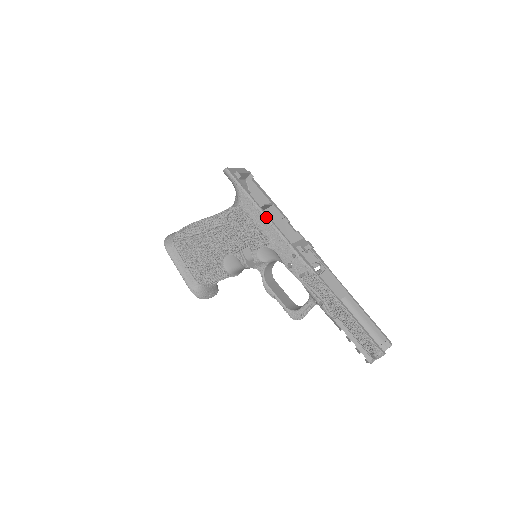
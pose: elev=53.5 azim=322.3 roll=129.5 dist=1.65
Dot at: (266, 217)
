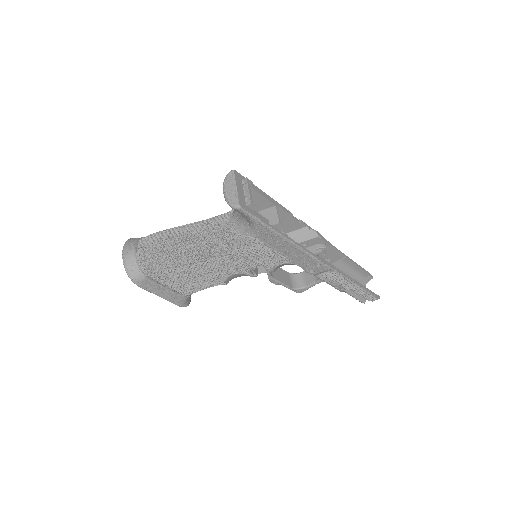
Dot at: (292, 244)
